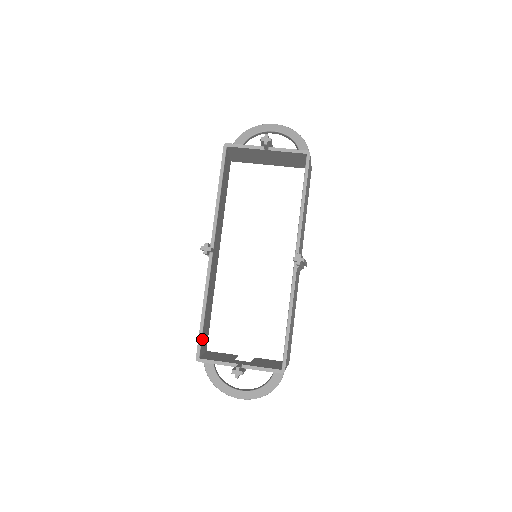
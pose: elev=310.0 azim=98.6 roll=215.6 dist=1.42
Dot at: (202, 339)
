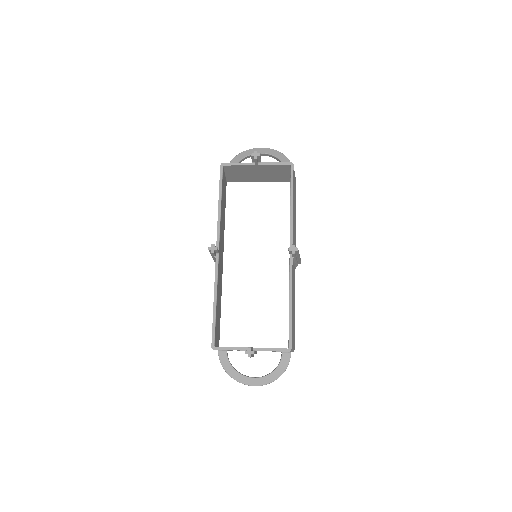
Dot at: (215, 330)
